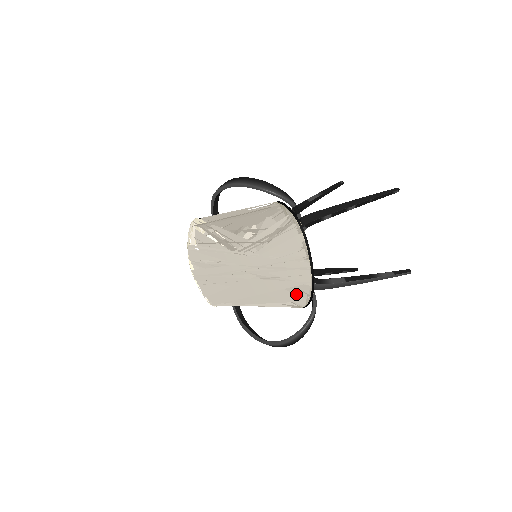
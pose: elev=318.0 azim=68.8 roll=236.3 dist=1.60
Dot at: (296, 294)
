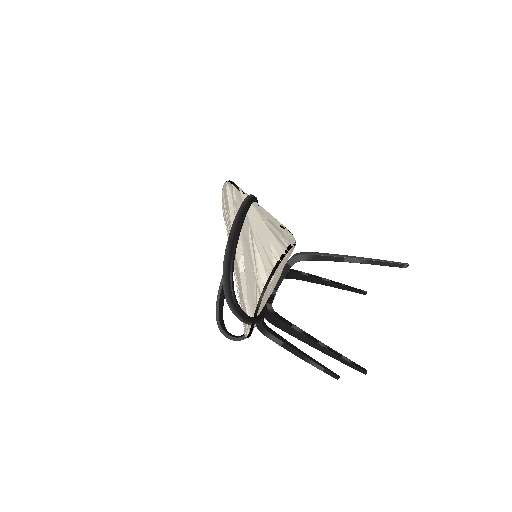
Dot at: occluded
